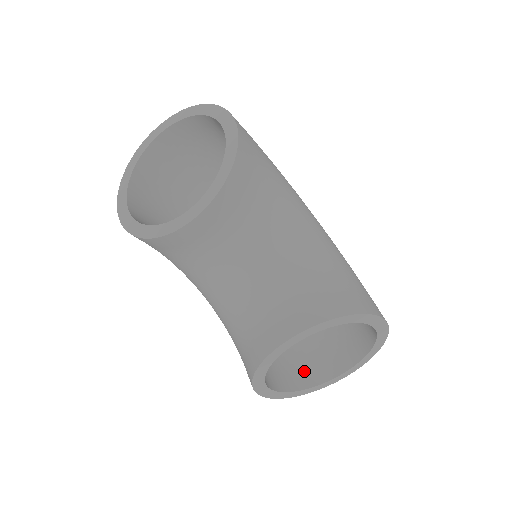
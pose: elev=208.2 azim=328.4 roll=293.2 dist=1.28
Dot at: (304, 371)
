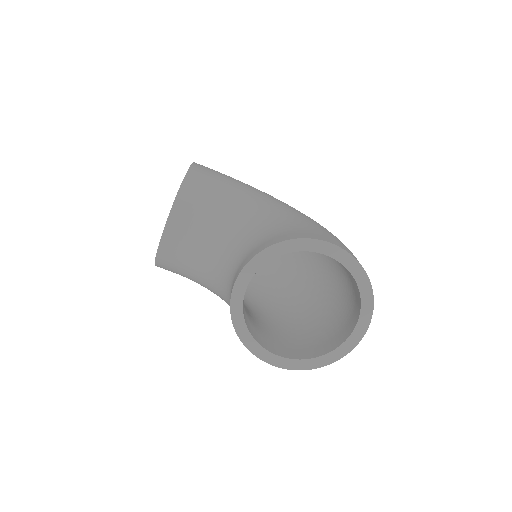
Dot at: (326, 343)
